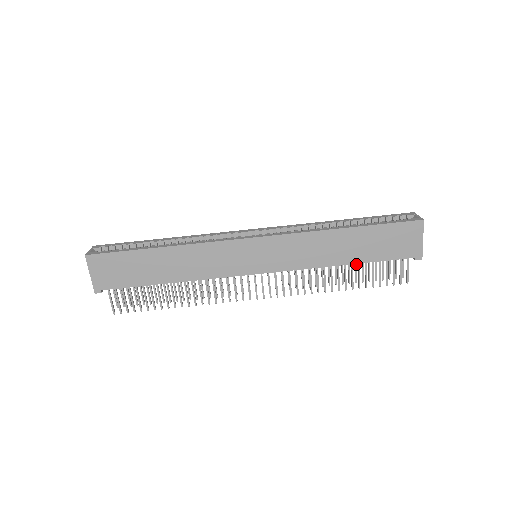
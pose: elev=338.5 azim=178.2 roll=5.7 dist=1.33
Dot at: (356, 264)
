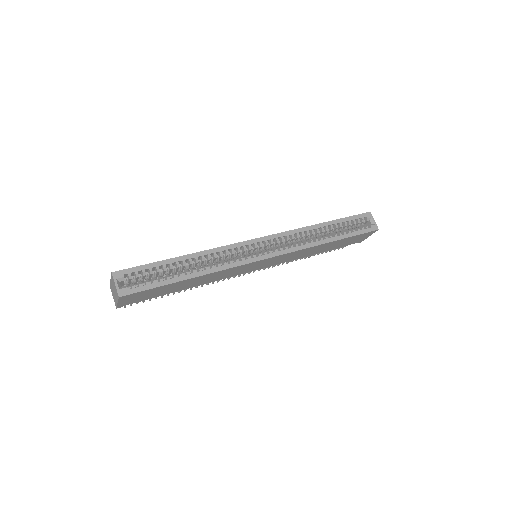
Dot at: occluded
